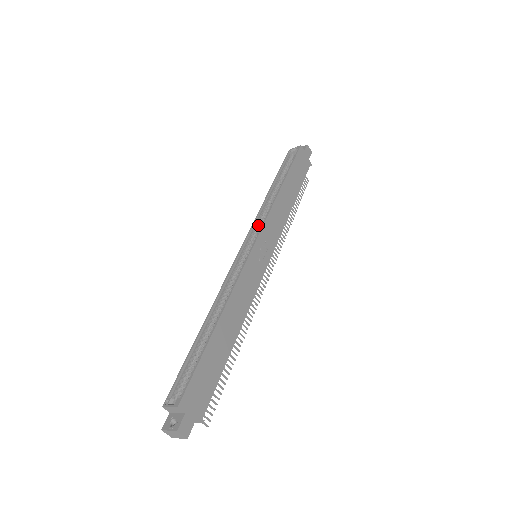
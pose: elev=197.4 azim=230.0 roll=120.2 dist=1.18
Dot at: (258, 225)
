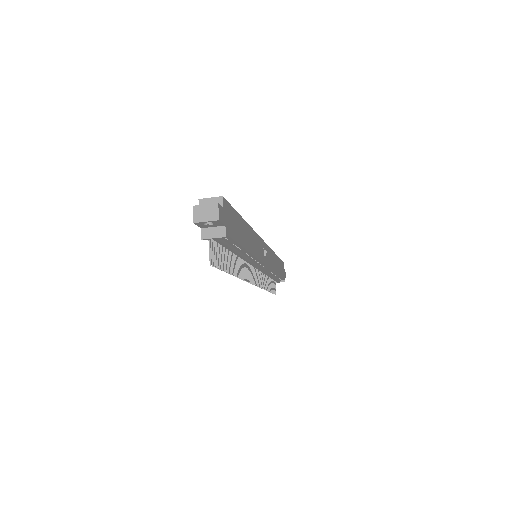
Dot at: occluded
